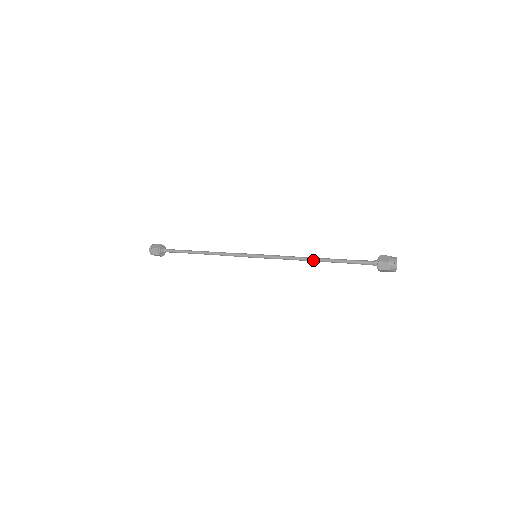
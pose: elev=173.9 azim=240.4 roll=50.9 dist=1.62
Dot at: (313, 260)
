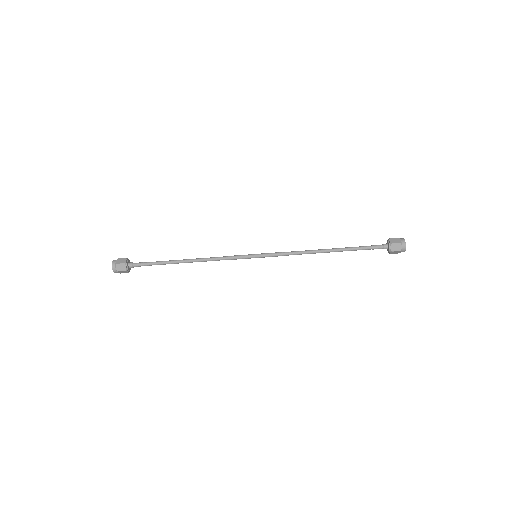
Dot at: (322, 250)
